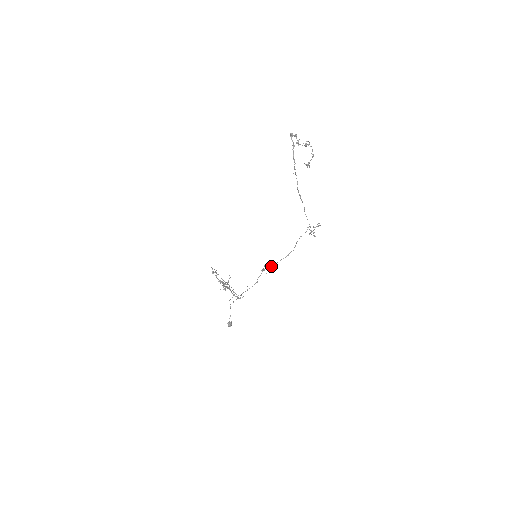
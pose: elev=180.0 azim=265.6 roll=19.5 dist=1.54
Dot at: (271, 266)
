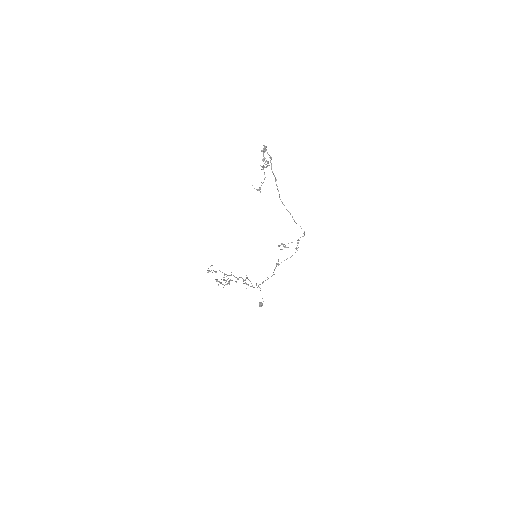
Dot at: occluded
